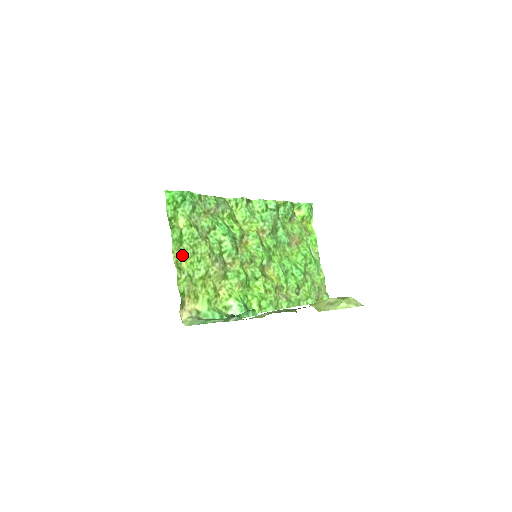
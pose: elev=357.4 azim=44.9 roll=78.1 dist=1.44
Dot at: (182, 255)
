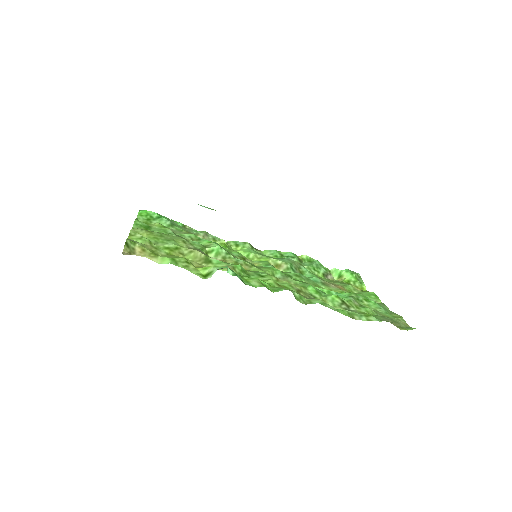
Dot at: (144, 231)
